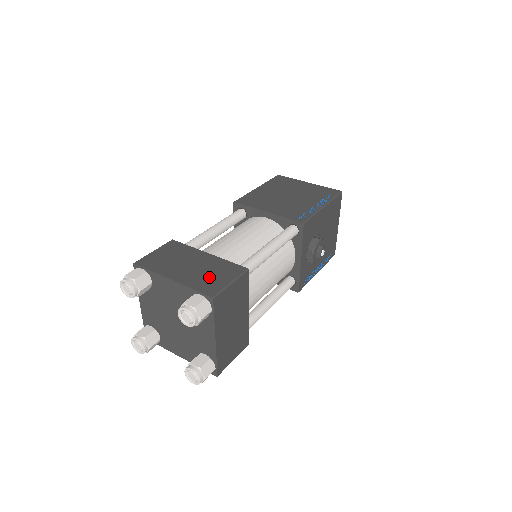
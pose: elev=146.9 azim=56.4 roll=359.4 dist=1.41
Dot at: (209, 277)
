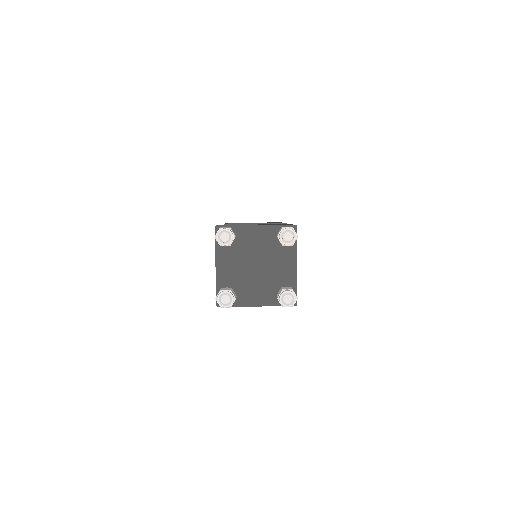
Dot at: occluded
